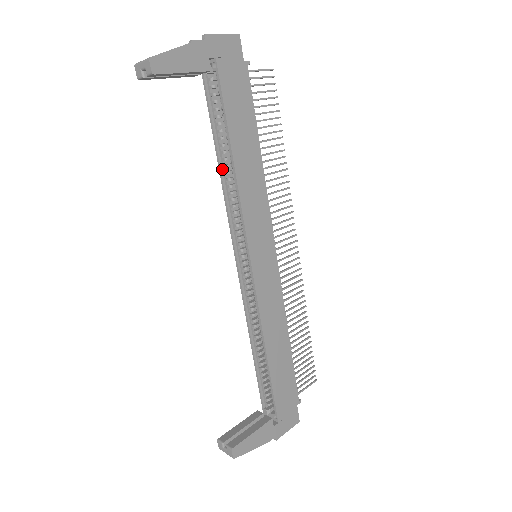
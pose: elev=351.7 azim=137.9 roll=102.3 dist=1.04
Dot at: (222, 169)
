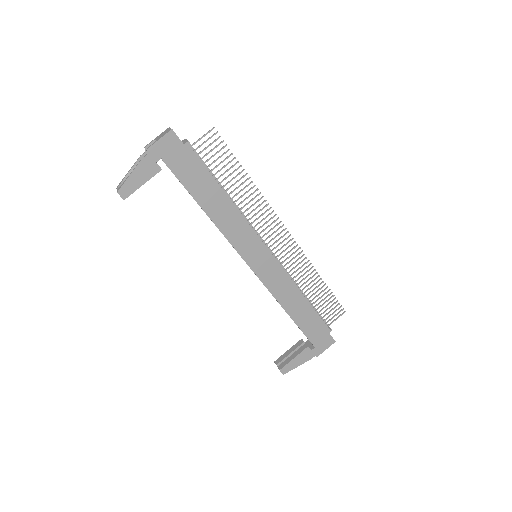
Dot at: occluded
